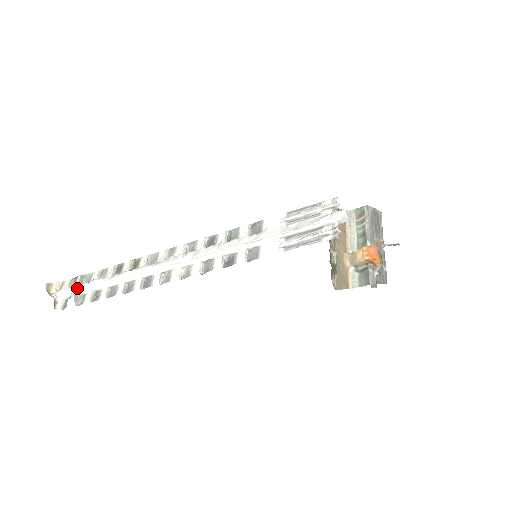
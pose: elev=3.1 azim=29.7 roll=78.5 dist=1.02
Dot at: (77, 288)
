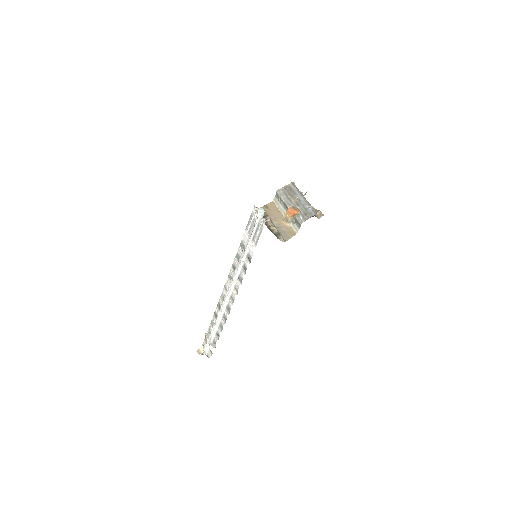
Dot at: (209, 340)
